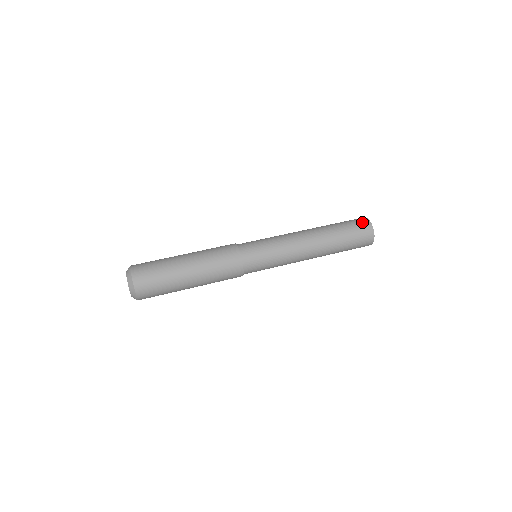
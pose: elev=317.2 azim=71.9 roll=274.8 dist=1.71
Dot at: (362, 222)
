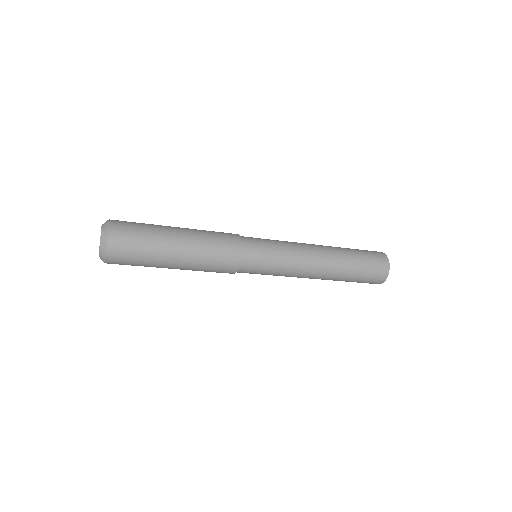
Dot at: (373, 251)
